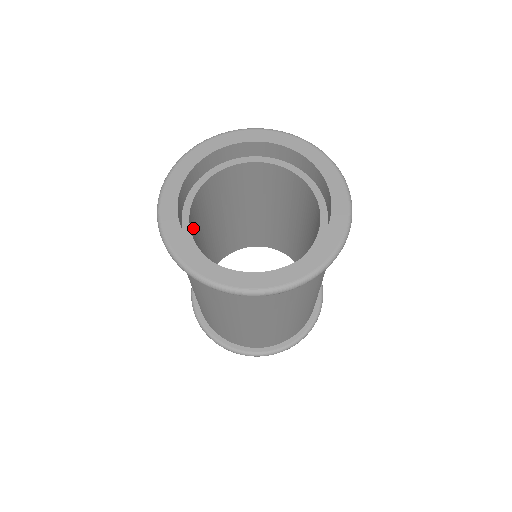
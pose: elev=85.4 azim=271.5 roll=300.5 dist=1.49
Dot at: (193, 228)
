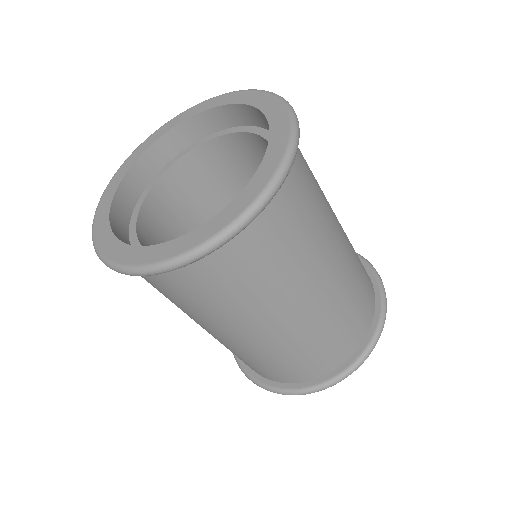
Dot at: occluded
